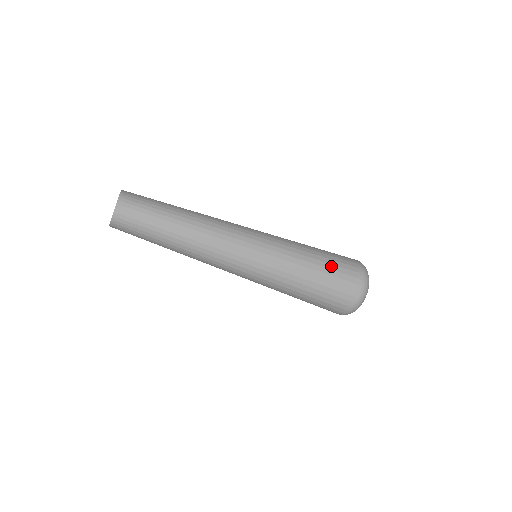
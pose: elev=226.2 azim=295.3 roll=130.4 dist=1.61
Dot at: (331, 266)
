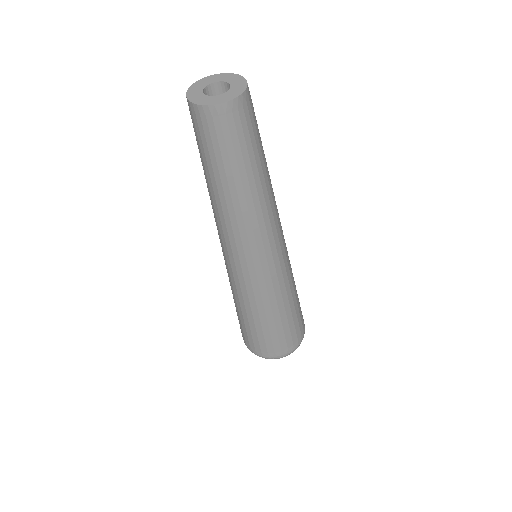
Dot at: (299, 302)
